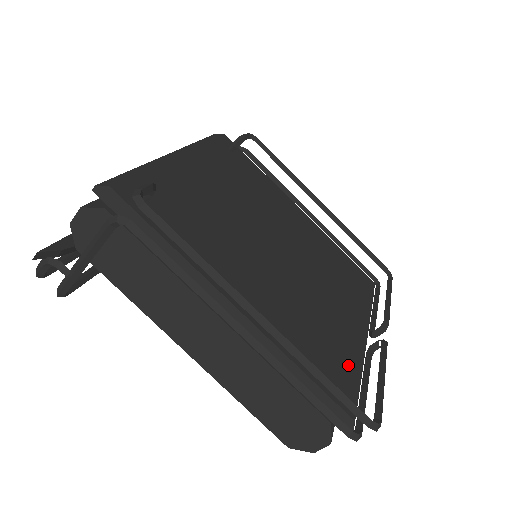
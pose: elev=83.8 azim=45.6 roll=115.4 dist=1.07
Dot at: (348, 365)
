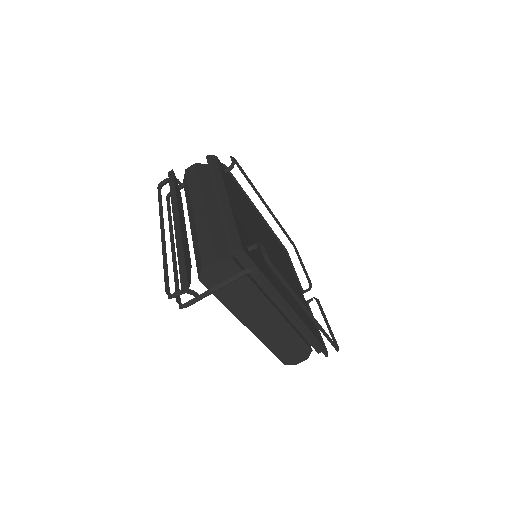
Dot at: (310, 318)
